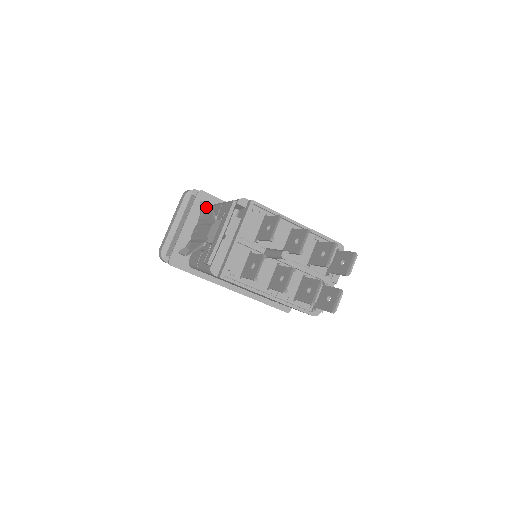
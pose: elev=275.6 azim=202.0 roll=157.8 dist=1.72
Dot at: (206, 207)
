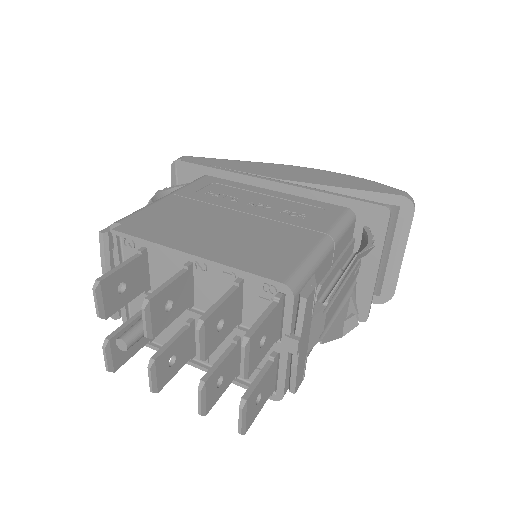
Dot at: occluded
